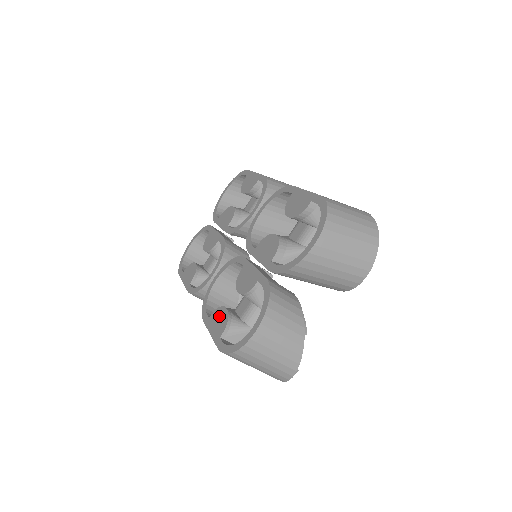
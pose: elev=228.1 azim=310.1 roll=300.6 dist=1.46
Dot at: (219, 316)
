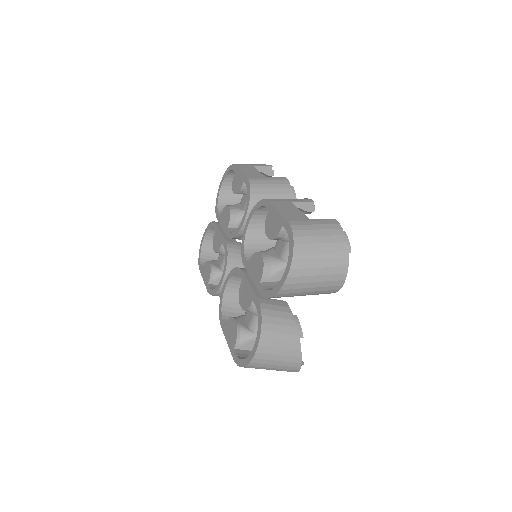
Dot at: (231, 327)
